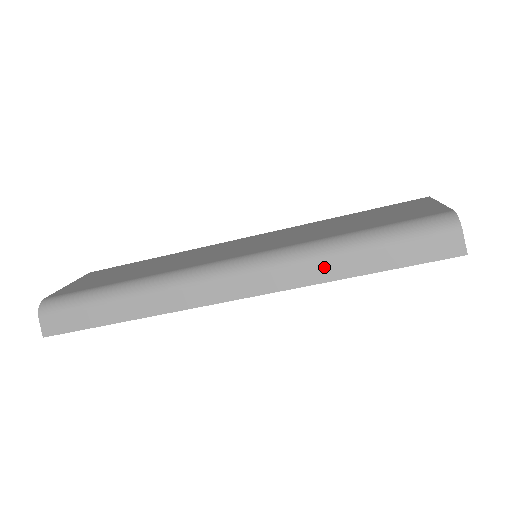
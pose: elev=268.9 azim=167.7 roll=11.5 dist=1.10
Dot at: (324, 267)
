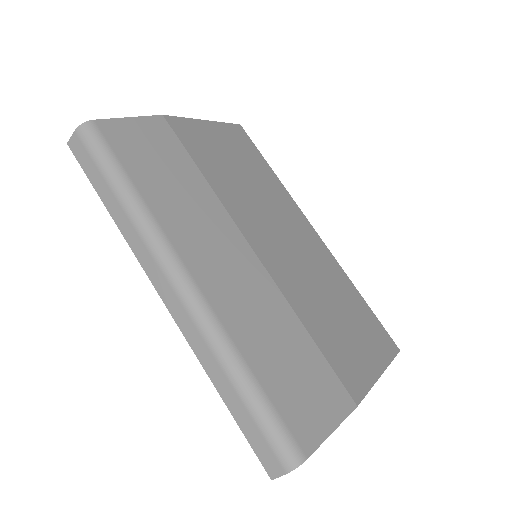
Dot at: (214, 366)
